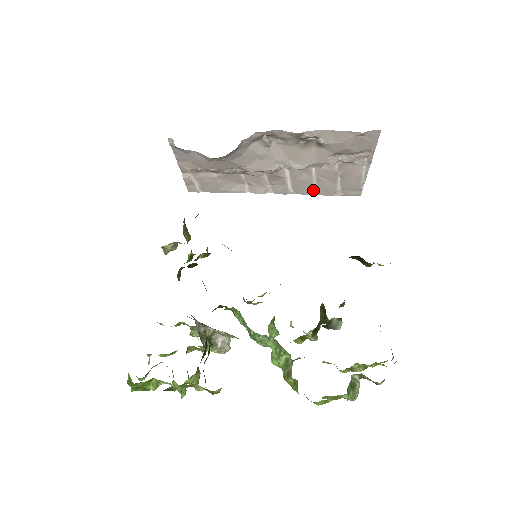
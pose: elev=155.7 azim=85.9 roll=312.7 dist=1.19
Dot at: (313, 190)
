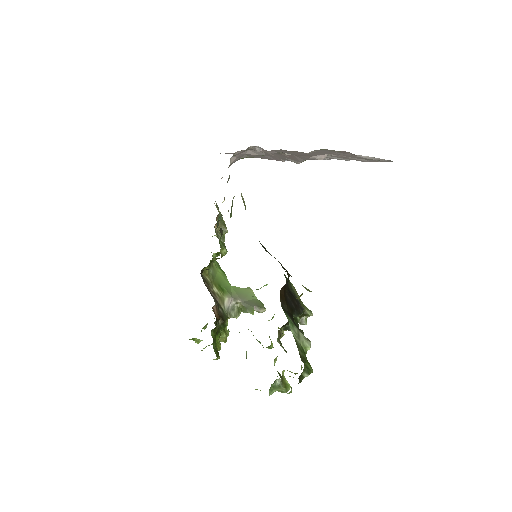
Dot at: (344, 159)
